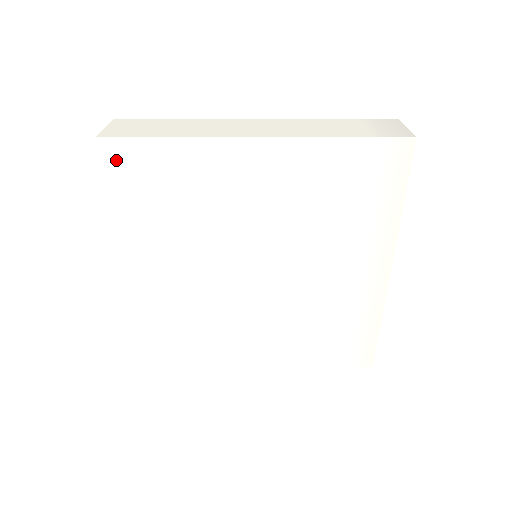
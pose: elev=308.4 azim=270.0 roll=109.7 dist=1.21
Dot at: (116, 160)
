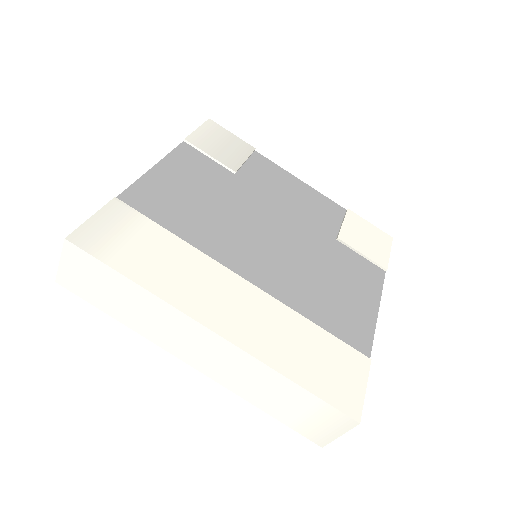
Dot at: occluded
